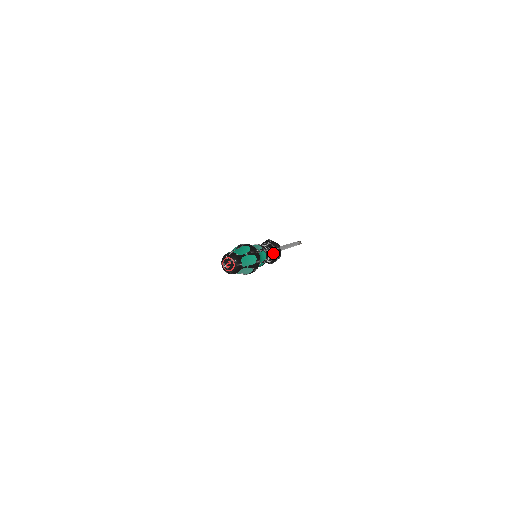
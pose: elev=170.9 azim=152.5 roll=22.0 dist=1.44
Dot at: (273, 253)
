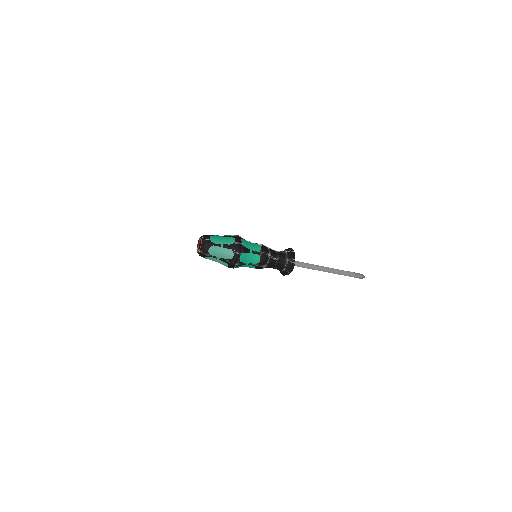
Dot at: (282, 255)
